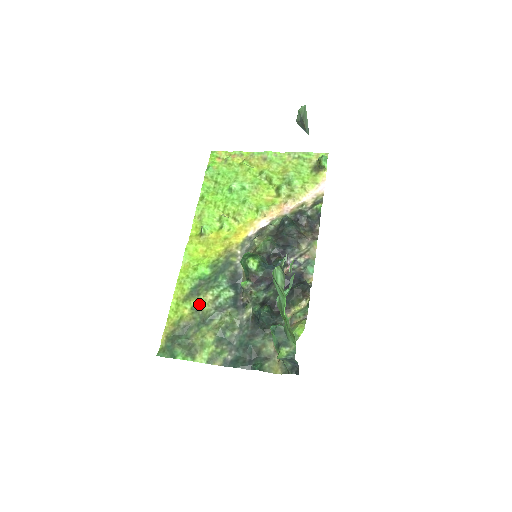
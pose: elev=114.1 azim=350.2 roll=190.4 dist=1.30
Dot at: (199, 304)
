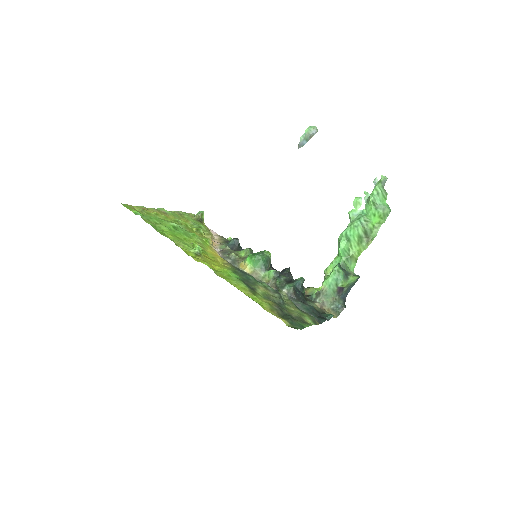
Dot at: (264, 293)
